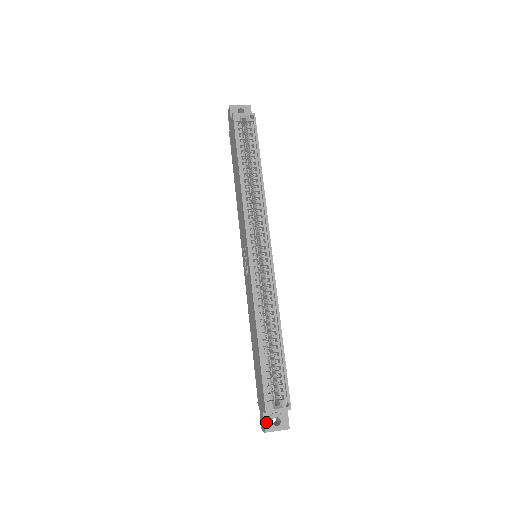
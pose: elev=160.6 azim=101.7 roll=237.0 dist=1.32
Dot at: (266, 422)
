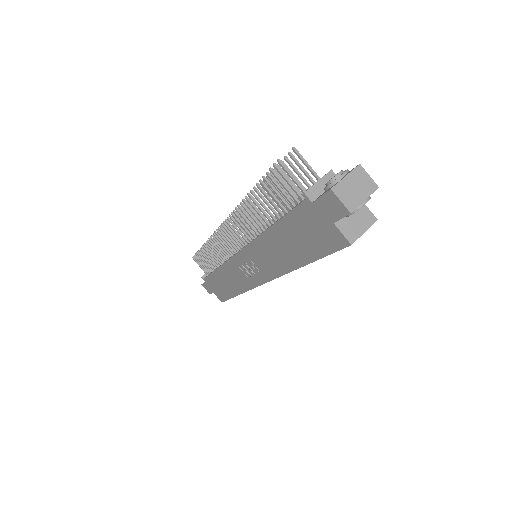
Dot at: occluded
